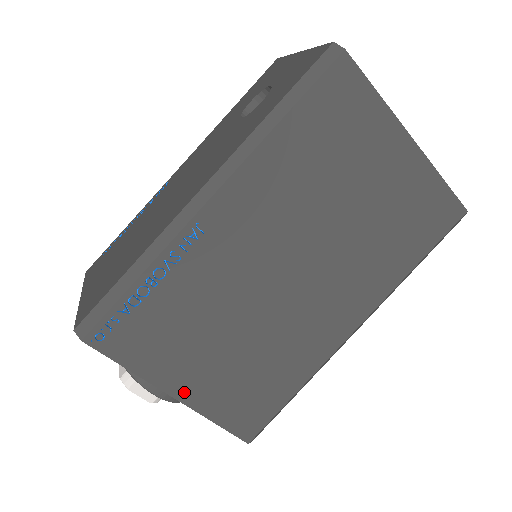
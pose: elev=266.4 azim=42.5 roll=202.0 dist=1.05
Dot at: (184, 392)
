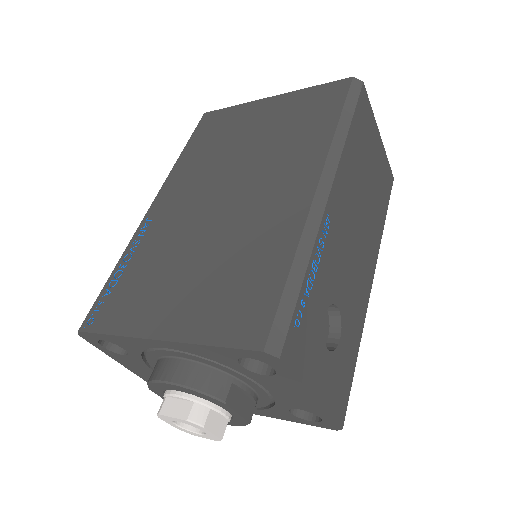
Dot at: (166, 330)
